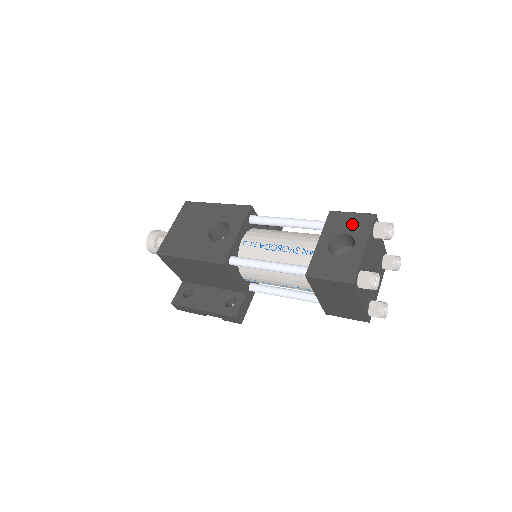
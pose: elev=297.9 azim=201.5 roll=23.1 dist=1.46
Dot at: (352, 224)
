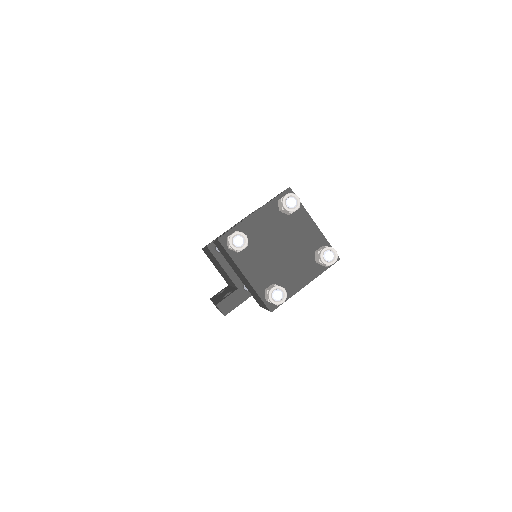
Dot at: occluded
